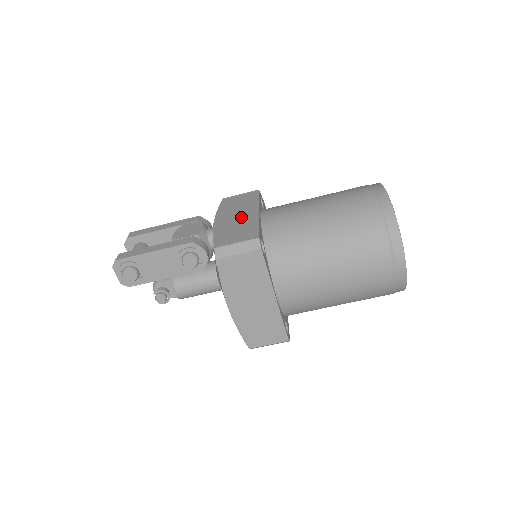
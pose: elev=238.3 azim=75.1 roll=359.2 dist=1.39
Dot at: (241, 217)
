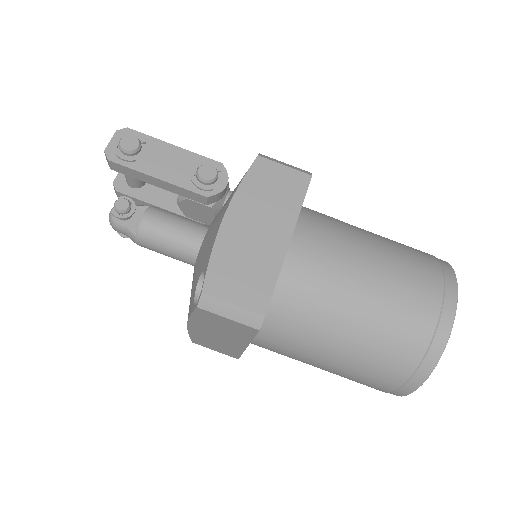
Dot at: occluded
